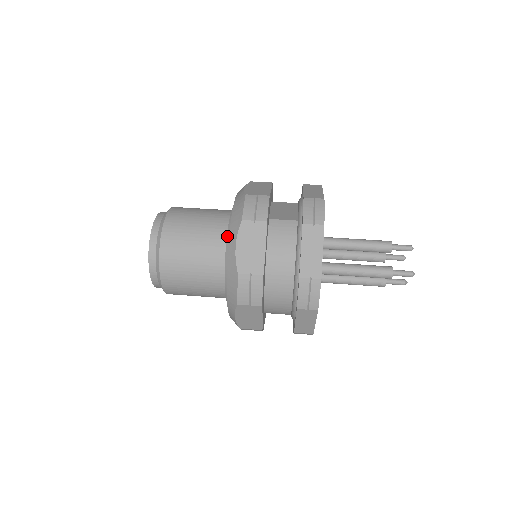
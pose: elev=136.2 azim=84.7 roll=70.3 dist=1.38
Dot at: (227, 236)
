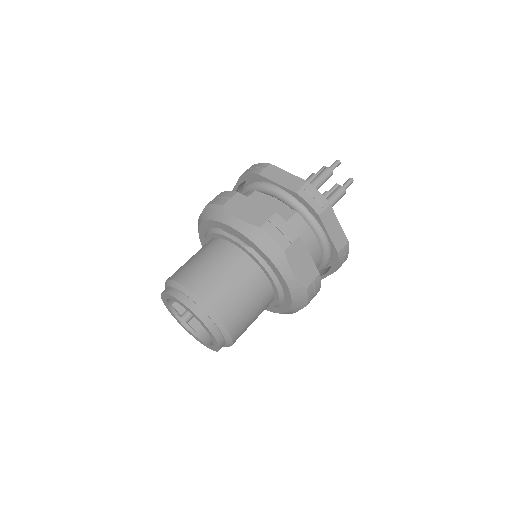
Dot at: (265, 269)
